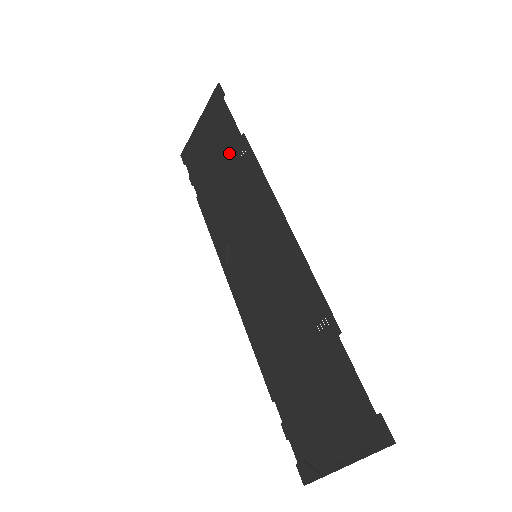
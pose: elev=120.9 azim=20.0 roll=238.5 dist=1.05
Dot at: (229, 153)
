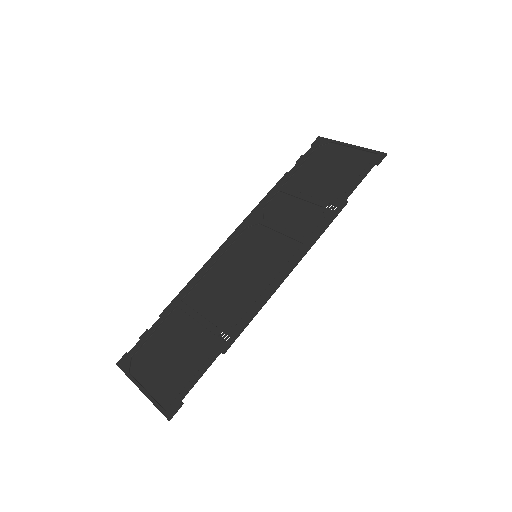
Dot at: (330, 192)
